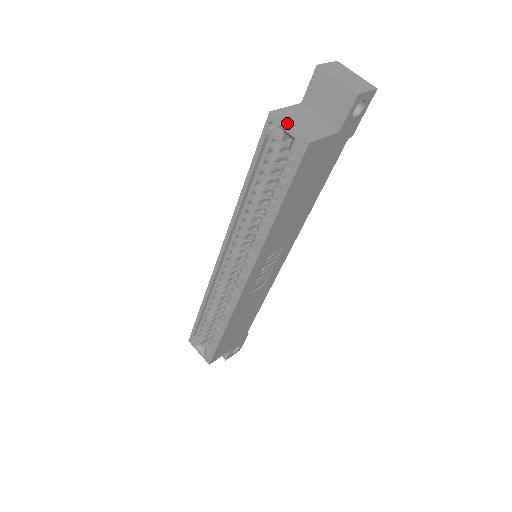
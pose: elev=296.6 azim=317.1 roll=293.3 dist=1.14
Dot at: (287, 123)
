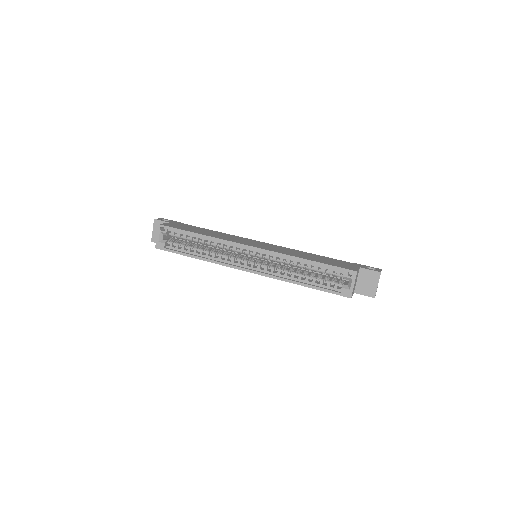
Dot at: occluded
